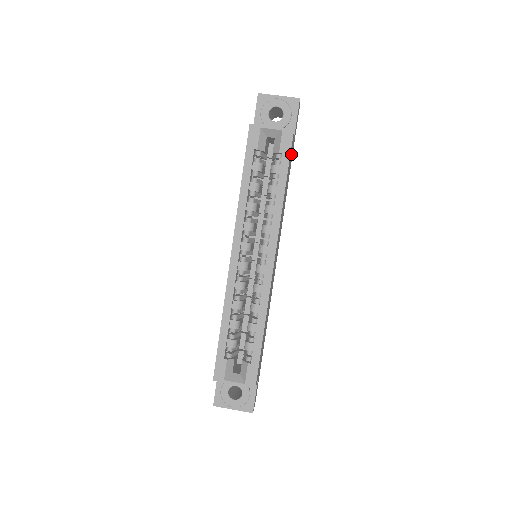
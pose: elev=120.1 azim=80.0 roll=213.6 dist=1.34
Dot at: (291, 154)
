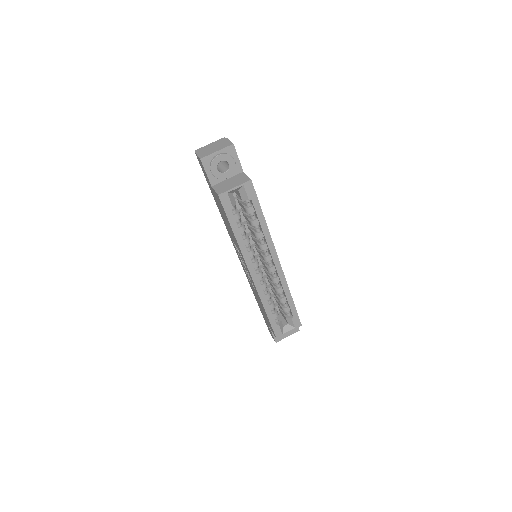
Dot at: occluded
